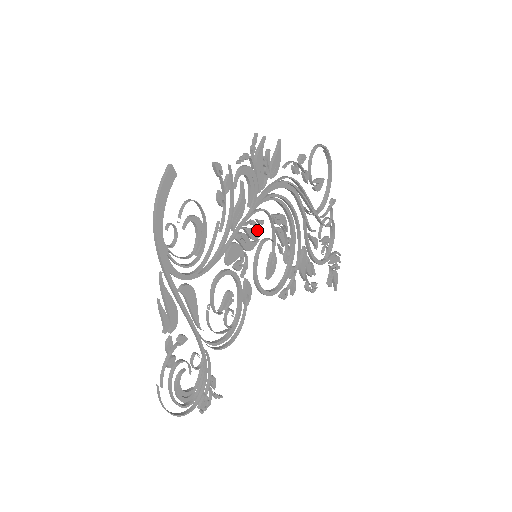
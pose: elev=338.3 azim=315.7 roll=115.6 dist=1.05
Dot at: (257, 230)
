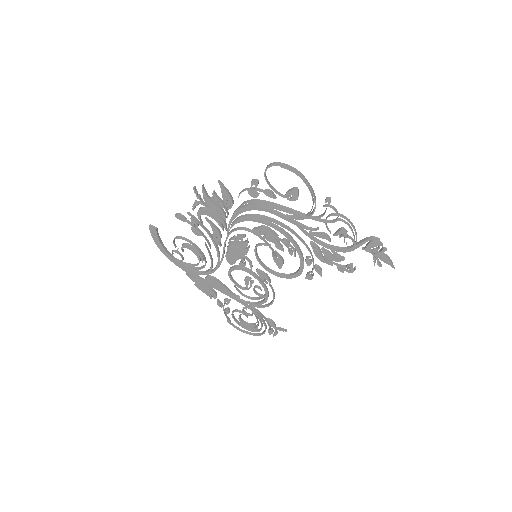
Dot at: (245, 241)
